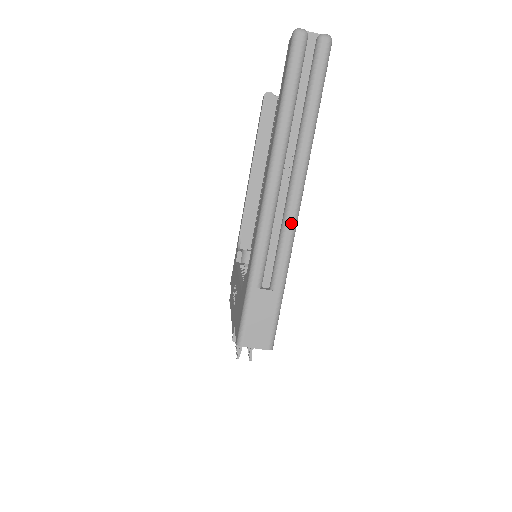
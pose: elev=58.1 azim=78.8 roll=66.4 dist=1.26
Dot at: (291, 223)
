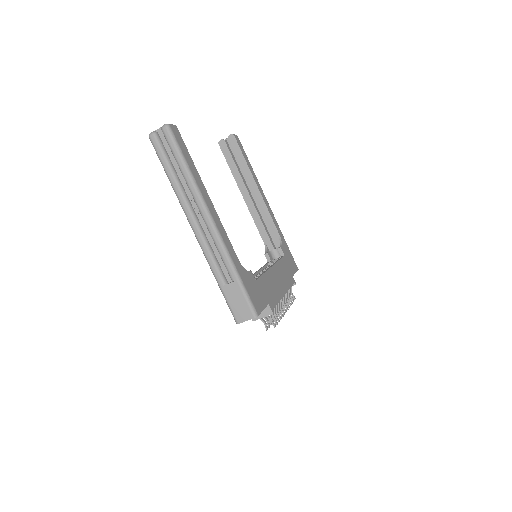
Dot at: (216, 238)
